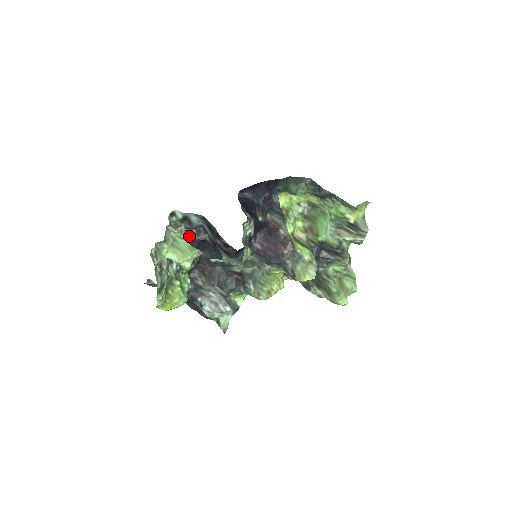
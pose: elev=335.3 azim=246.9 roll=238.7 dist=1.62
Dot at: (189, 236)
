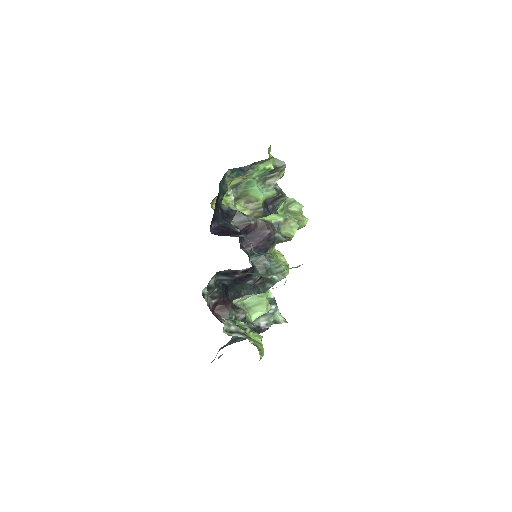
Dot at: (216, 297)
